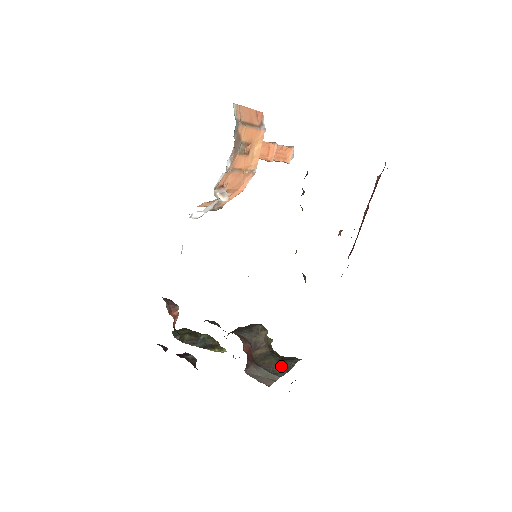
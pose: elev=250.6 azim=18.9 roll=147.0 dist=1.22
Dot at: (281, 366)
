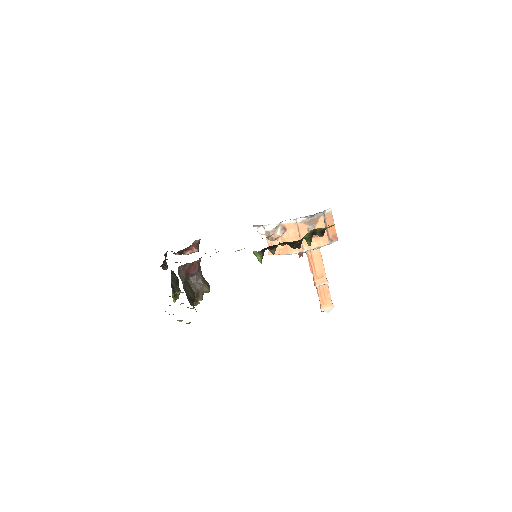
Dot at: (189, 297)
